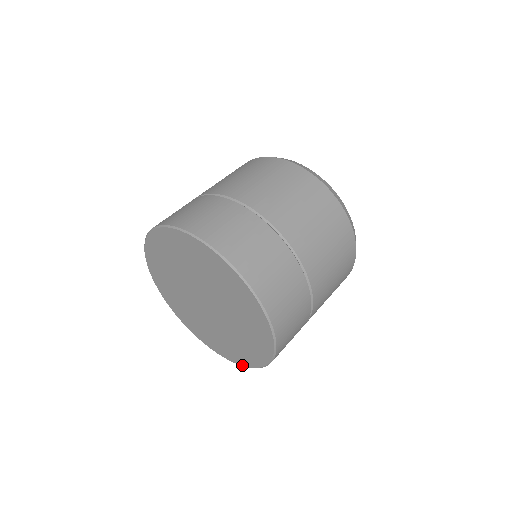
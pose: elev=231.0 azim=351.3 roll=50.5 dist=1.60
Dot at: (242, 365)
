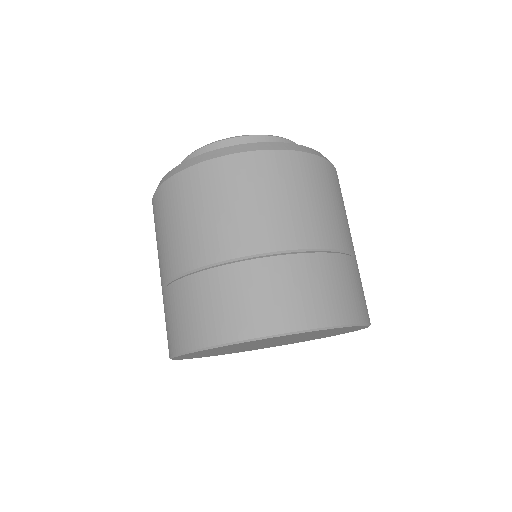
Dot at: occluded
